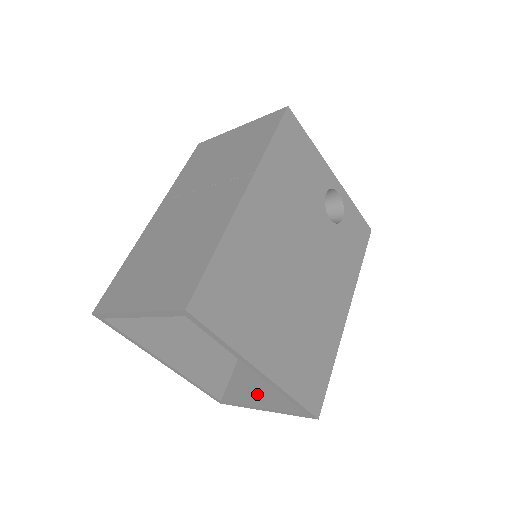
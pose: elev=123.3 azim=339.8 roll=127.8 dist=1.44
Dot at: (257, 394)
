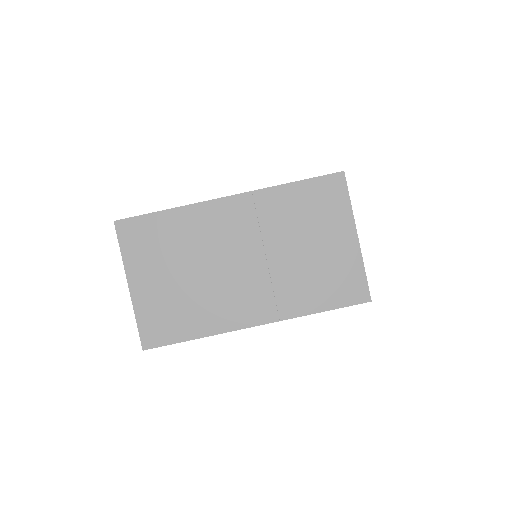
Dot at: occluded
